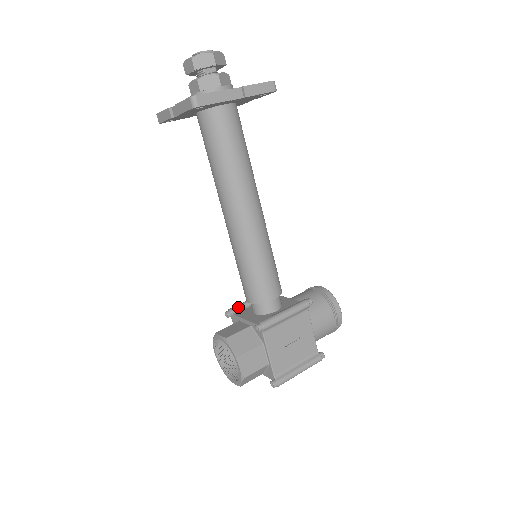
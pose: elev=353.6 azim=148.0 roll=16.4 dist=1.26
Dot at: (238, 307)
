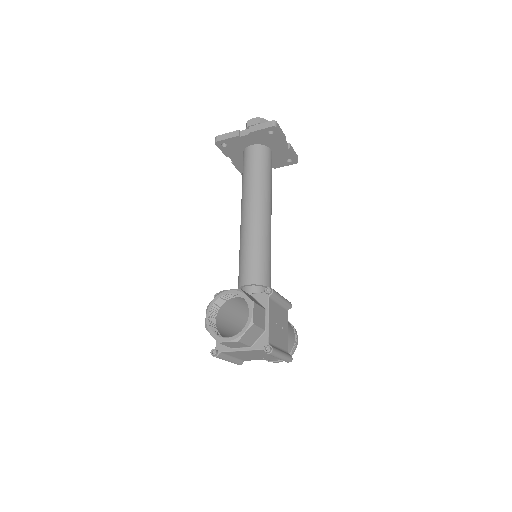
Dot at: occluded
